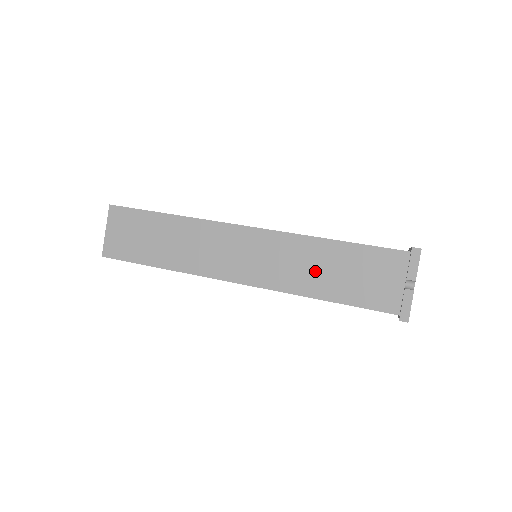
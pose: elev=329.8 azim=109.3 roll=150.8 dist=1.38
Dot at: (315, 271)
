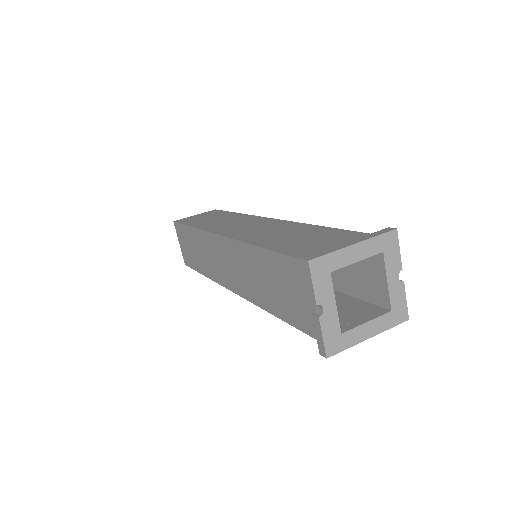
Dot at: (262, 283)
